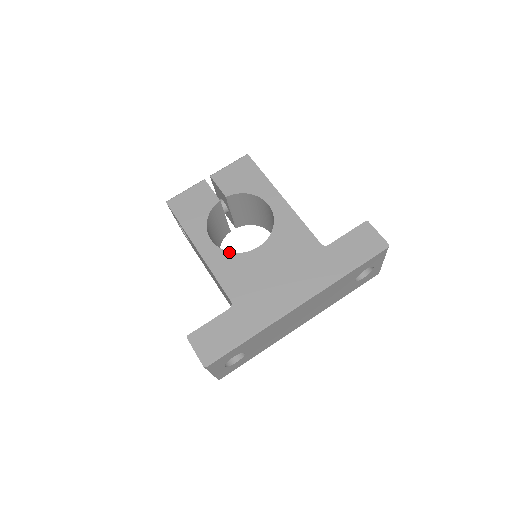
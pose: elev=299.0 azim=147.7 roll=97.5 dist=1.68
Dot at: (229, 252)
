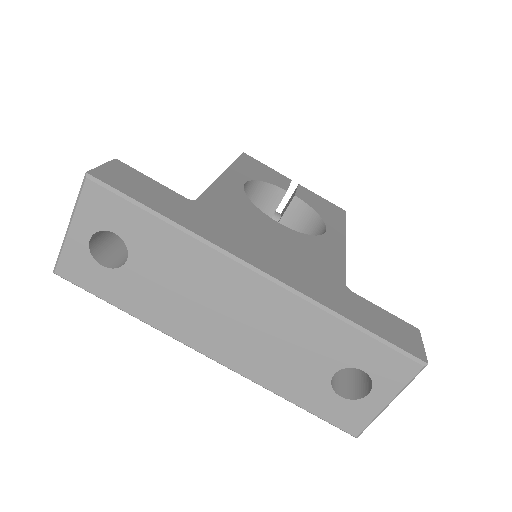
Dot at: occluded
